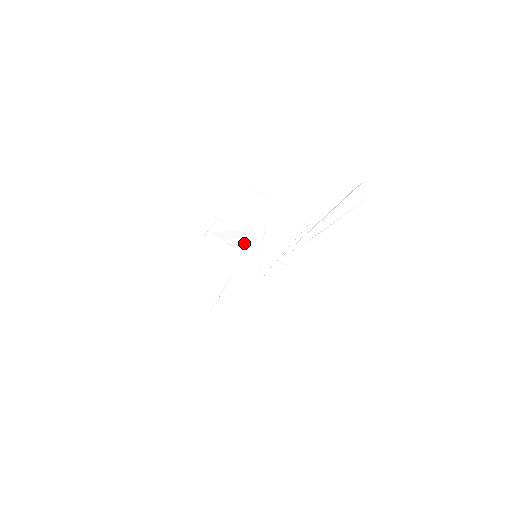
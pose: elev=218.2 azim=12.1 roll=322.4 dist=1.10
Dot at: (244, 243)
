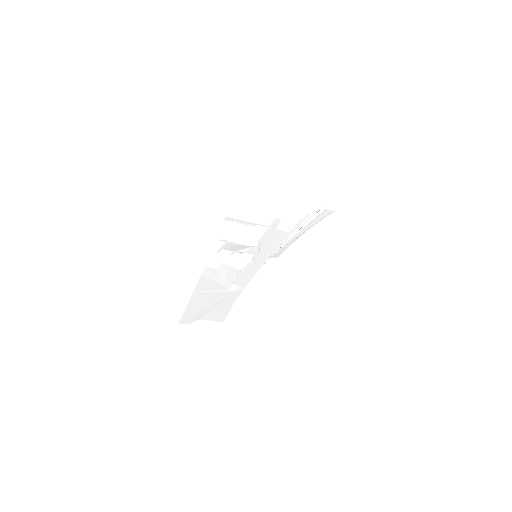
Dot at: (247, 251)
